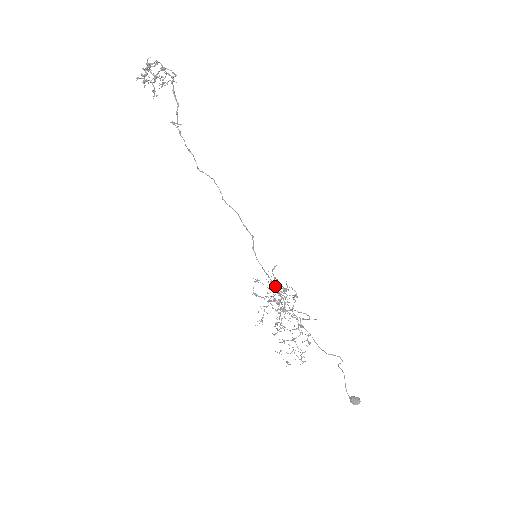
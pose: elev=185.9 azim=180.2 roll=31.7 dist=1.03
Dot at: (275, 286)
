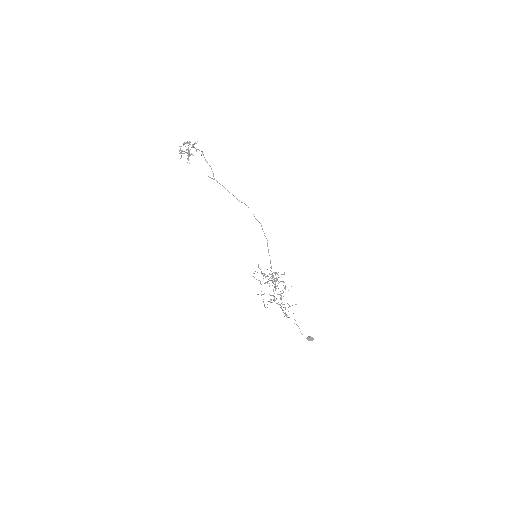
Dot at: (271, 271)
